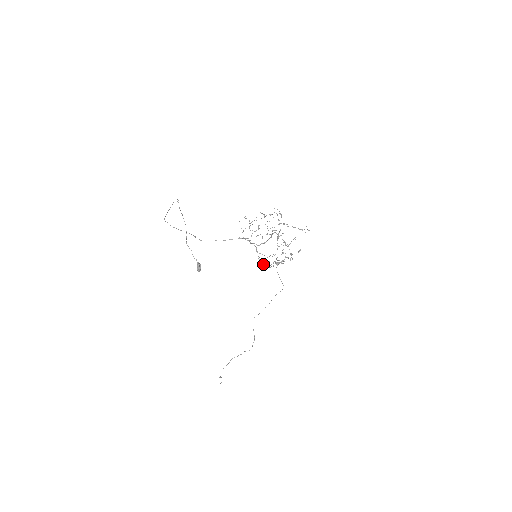
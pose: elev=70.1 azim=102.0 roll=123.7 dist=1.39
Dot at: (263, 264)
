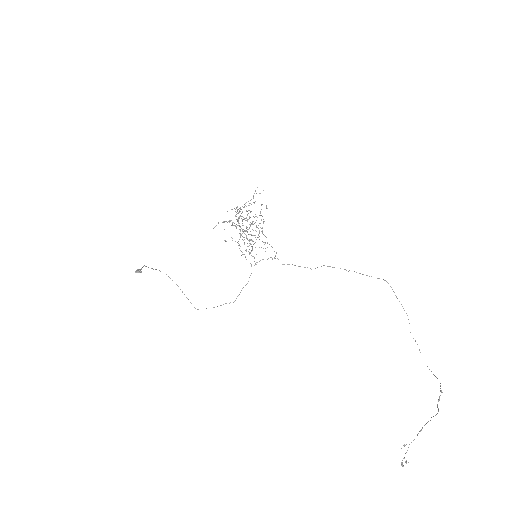
Dot at: occluded
